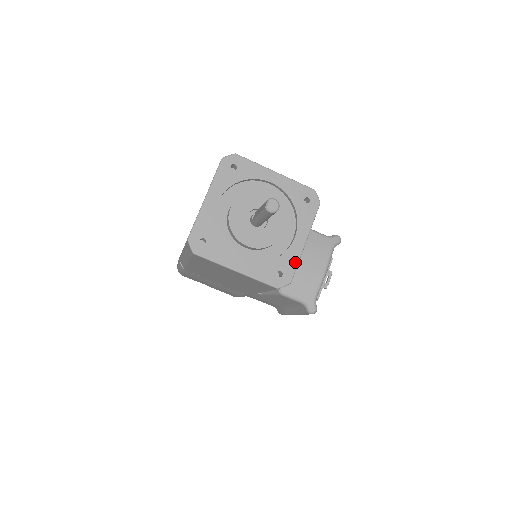
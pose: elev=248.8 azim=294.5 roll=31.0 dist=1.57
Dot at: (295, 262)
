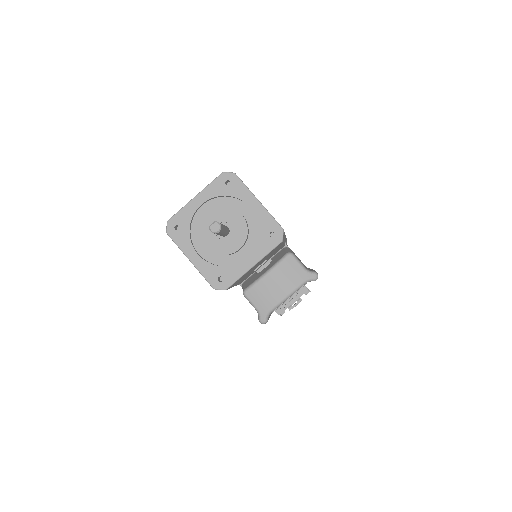
Dot at: (237, 276)
